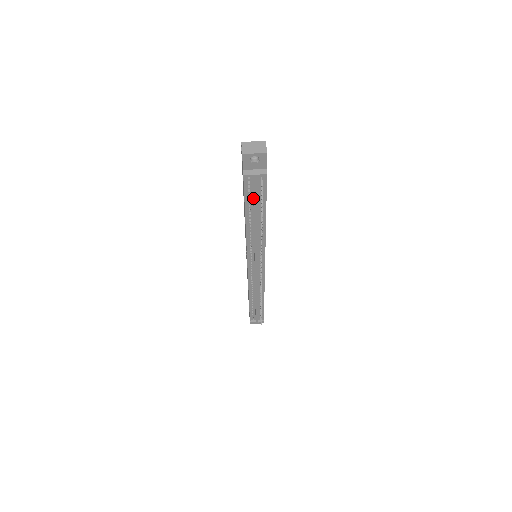
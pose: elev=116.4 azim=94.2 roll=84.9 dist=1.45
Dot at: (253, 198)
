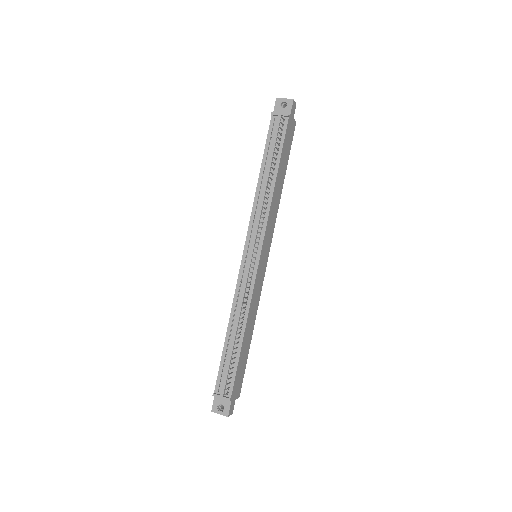
Dot at: (272, 141)
